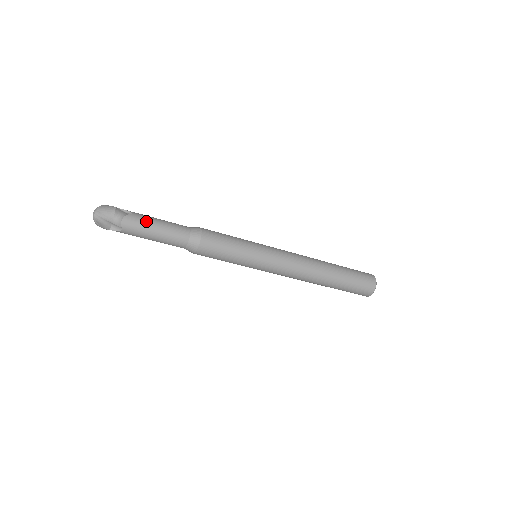
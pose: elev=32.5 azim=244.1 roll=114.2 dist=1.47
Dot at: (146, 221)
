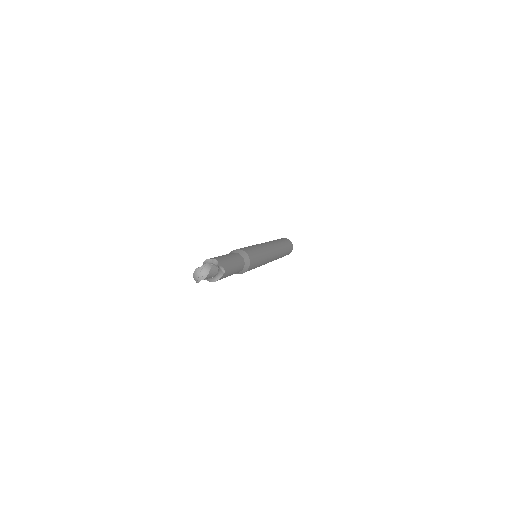
Dot at: (228, 275)
